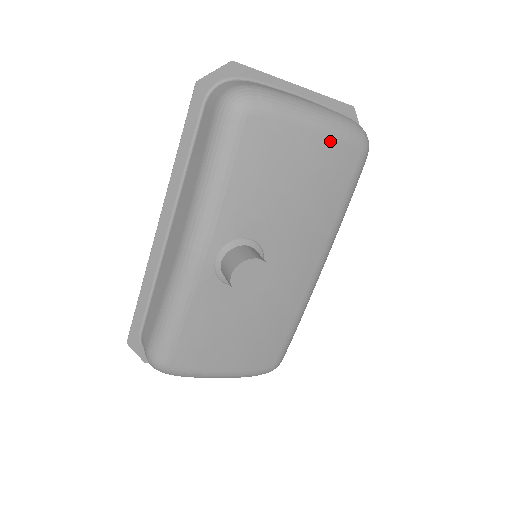
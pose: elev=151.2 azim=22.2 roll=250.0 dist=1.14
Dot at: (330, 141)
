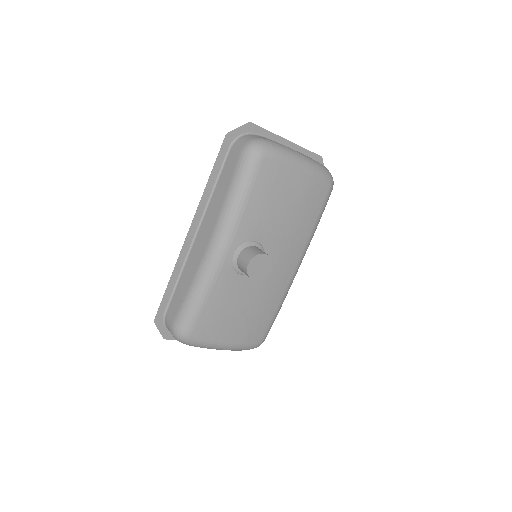
Dot at: (311, 178)
